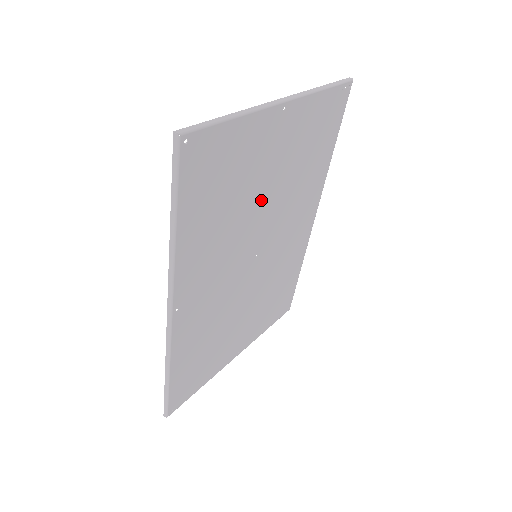
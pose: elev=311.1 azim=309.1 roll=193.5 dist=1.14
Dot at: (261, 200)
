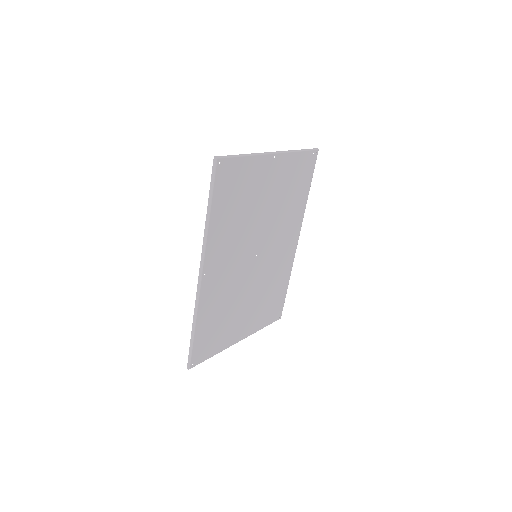
Dot at: (260, 214)
